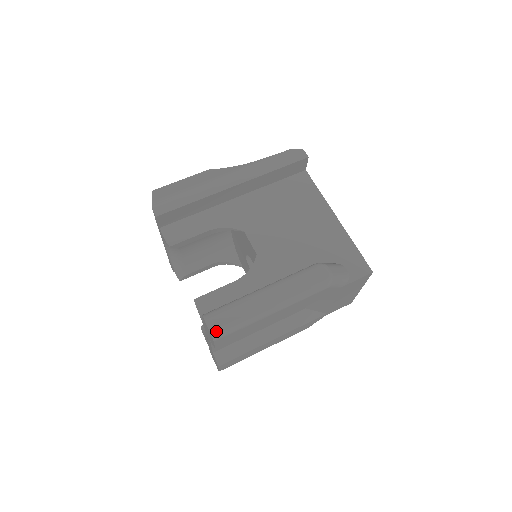
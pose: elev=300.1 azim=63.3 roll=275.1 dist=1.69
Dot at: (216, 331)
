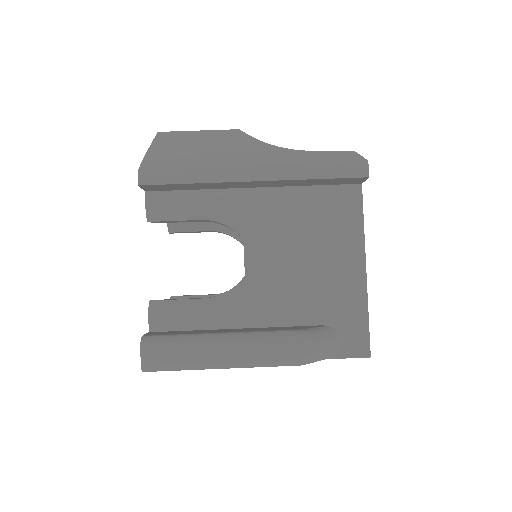
Dot at: (148, 365)
